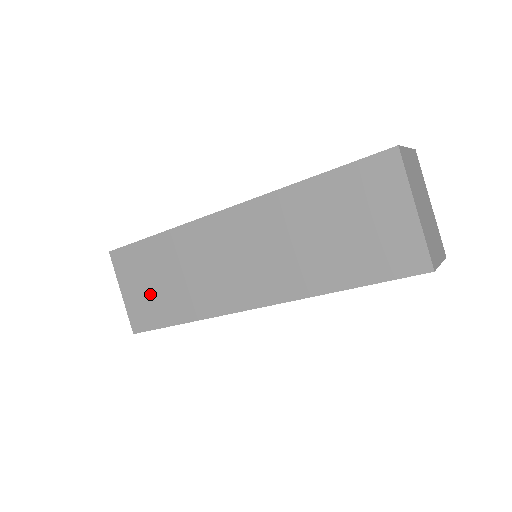
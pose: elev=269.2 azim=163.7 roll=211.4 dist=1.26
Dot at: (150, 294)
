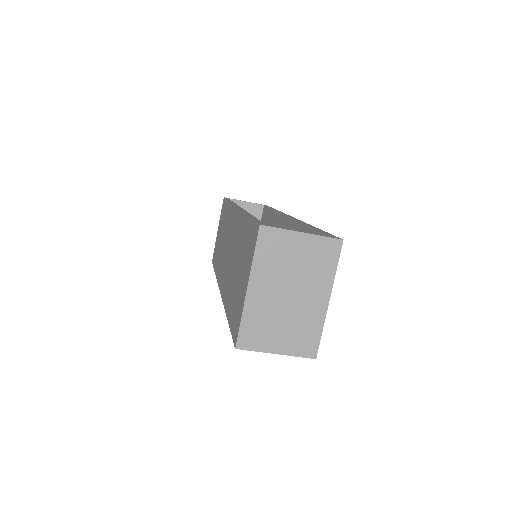
Dot at: (218, 241)
